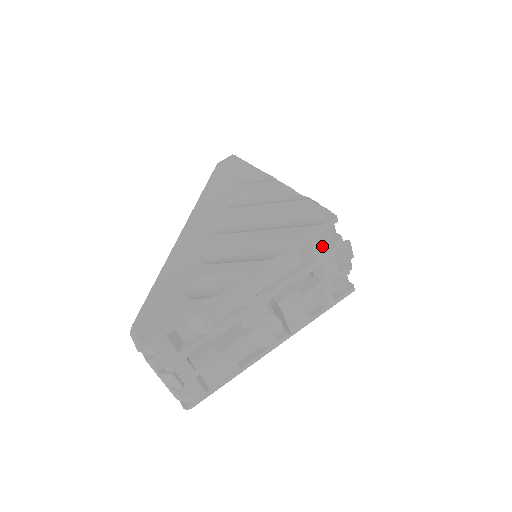
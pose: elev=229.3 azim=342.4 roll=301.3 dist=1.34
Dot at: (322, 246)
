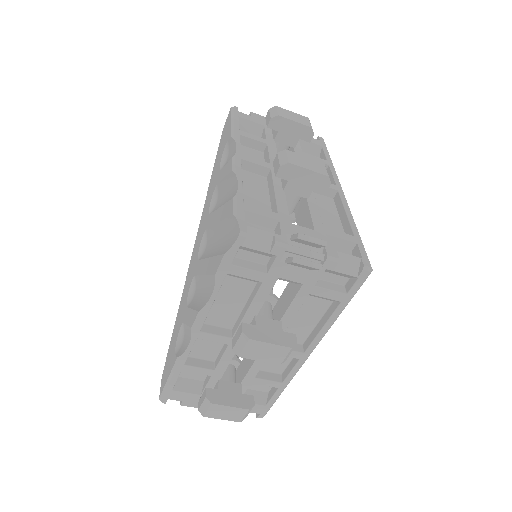
Dot at: (267, 256)
